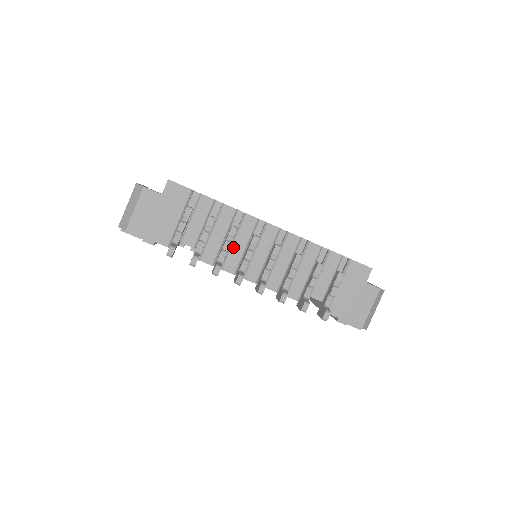
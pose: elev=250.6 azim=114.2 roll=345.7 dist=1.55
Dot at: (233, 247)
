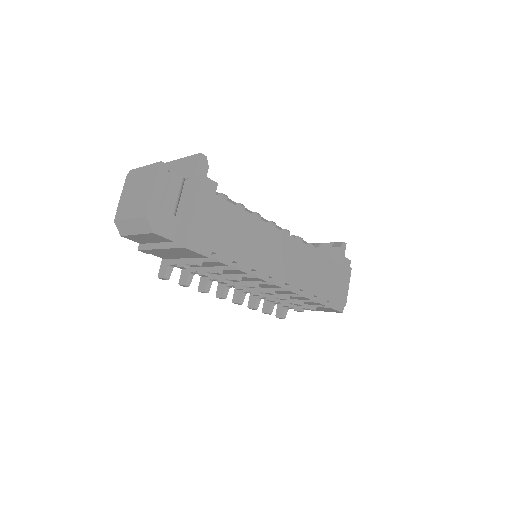
Dot at: occluded
